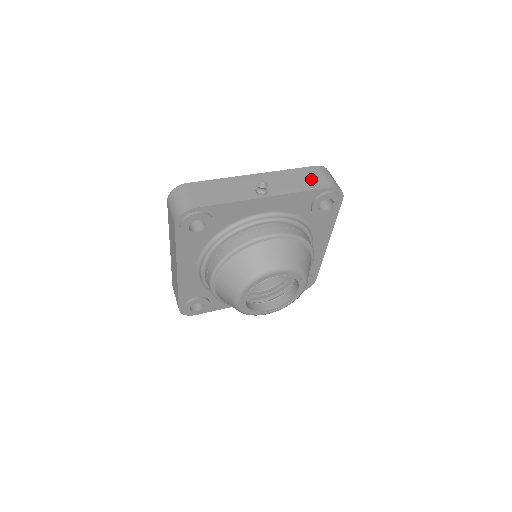
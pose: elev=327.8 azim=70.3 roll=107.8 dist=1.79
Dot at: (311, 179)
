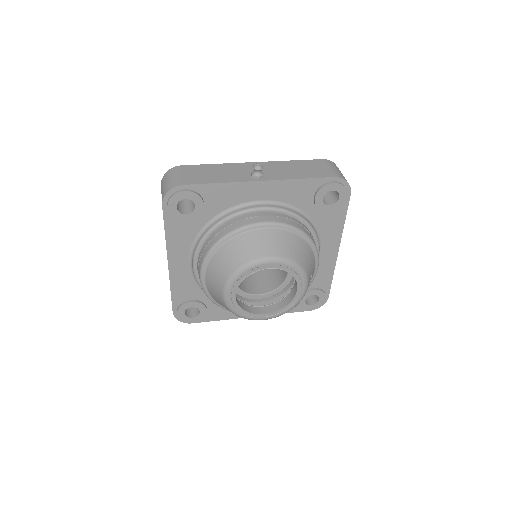
Dot at: (314, 169)
